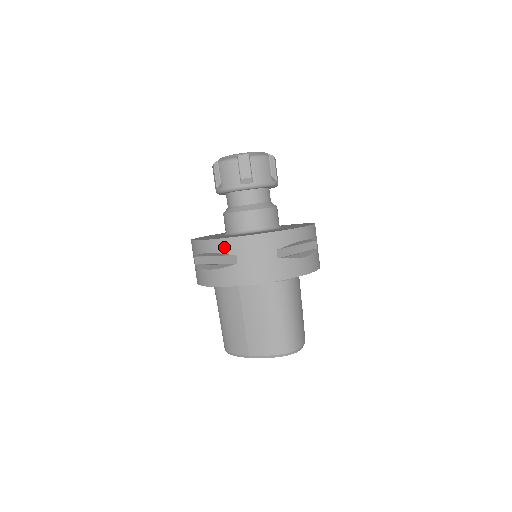
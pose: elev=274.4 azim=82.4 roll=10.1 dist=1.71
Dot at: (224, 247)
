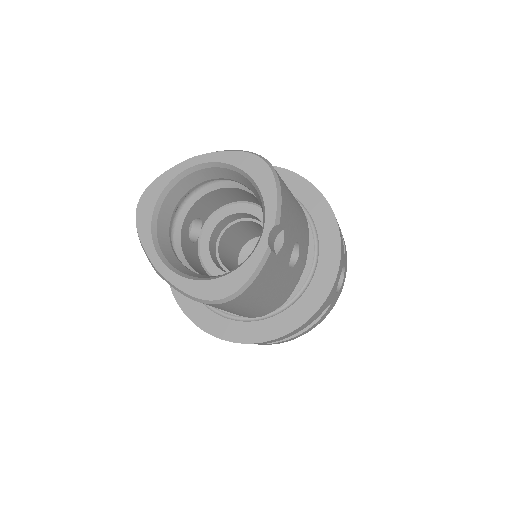
Dot at: occluded
